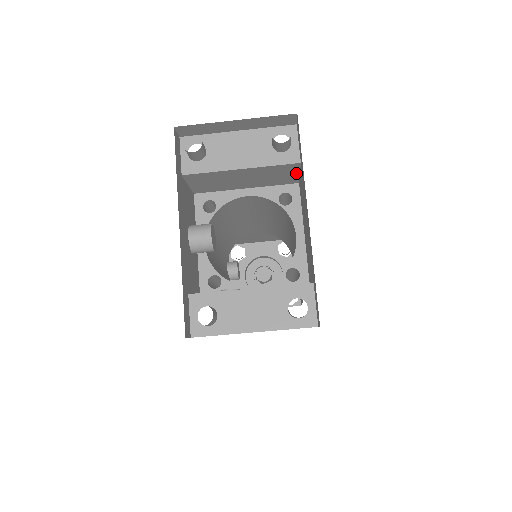
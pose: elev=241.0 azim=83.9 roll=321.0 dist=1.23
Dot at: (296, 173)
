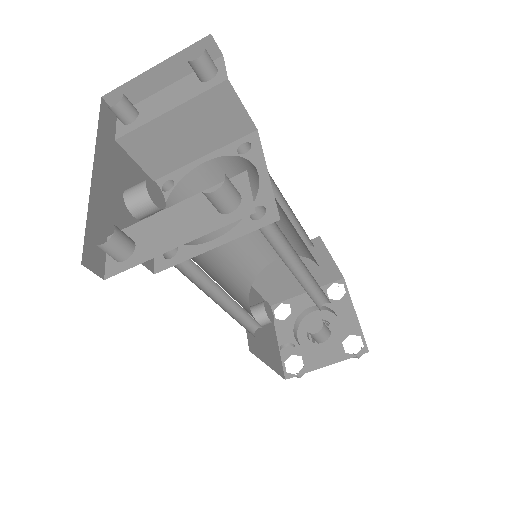
Dot at: (239, 106)
